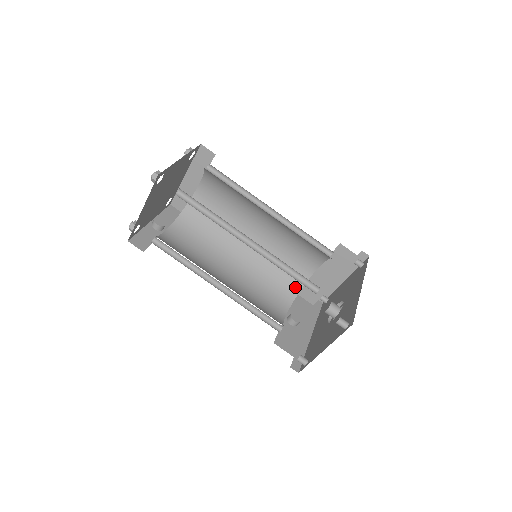
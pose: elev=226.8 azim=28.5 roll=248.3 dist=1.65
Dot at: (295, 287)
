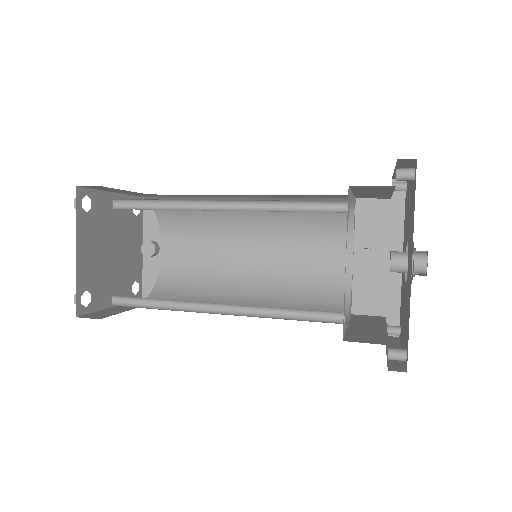
Dot at: (344, 214)
